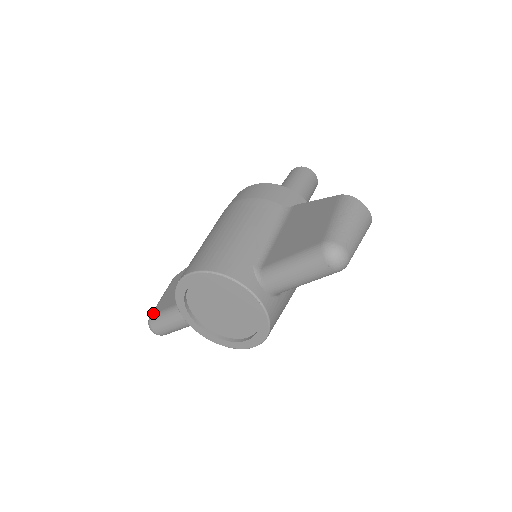
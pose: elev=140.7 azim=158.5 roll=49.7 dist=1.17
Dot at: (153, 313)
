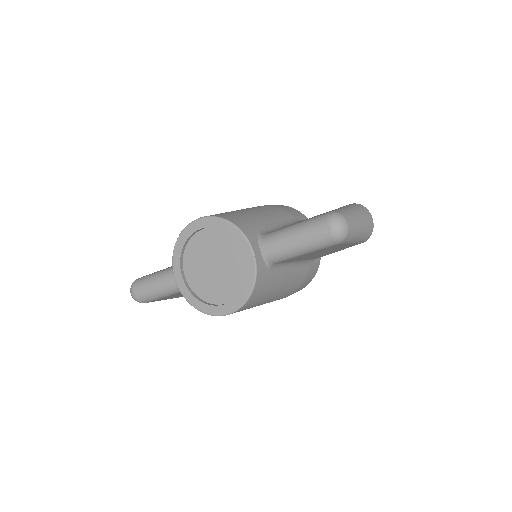
Dot at: occluded
